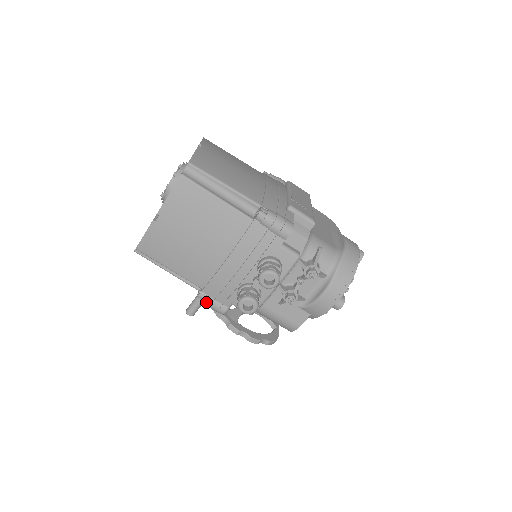
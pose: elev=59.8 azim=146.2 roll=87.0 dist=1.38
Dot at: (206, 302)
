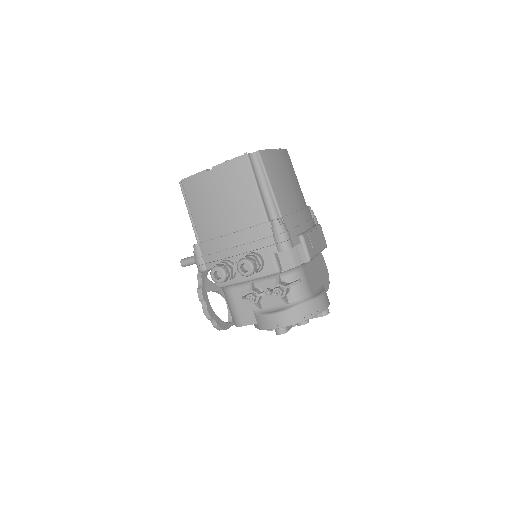
Dot at: (195, 253)
